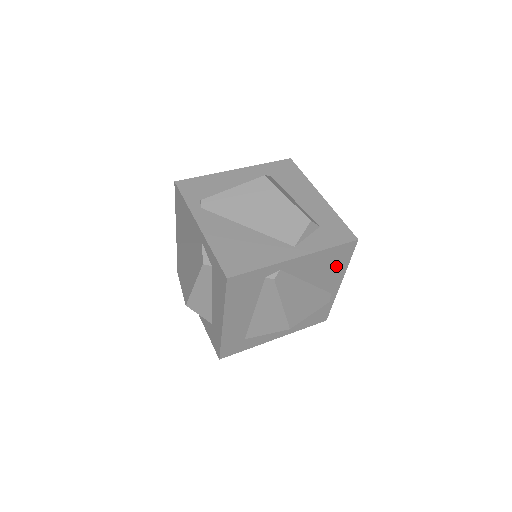
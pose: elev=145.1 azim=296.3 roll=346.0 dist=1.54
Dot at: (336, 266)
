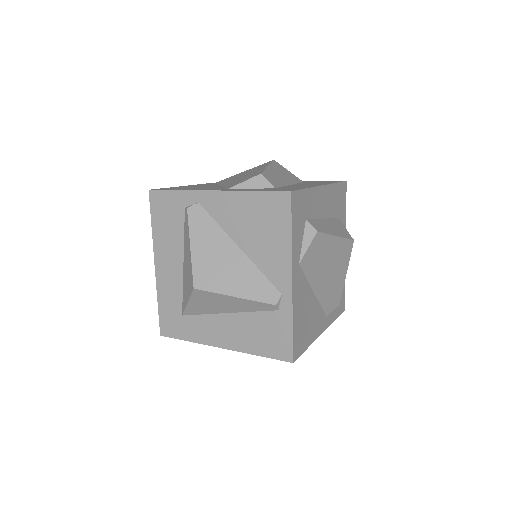
Dot at: (273, 234)
